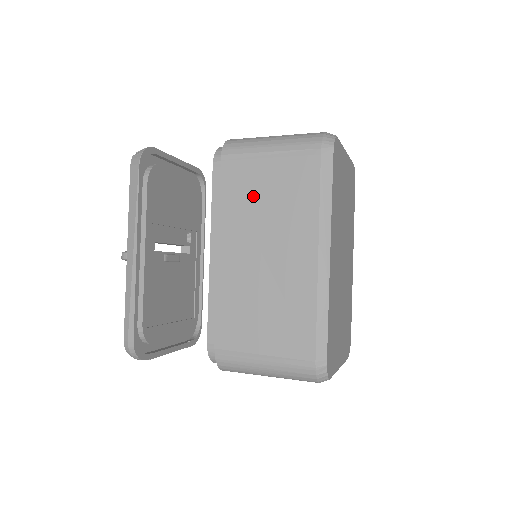
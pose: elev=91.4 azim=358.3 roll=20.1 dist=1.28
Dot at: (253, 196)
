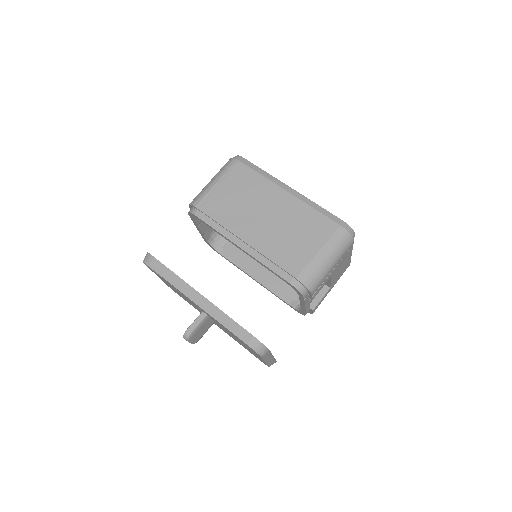
Dot at: (231, 204)
